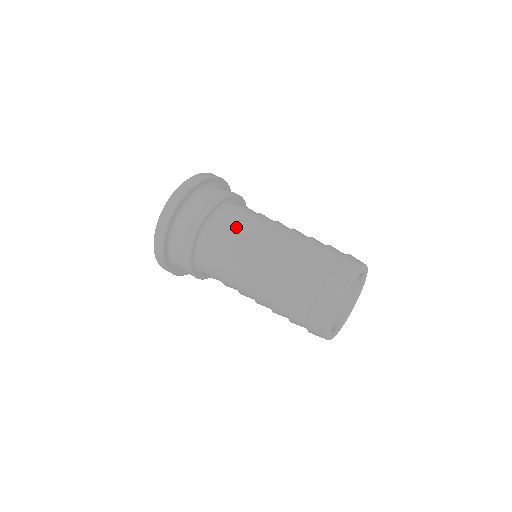
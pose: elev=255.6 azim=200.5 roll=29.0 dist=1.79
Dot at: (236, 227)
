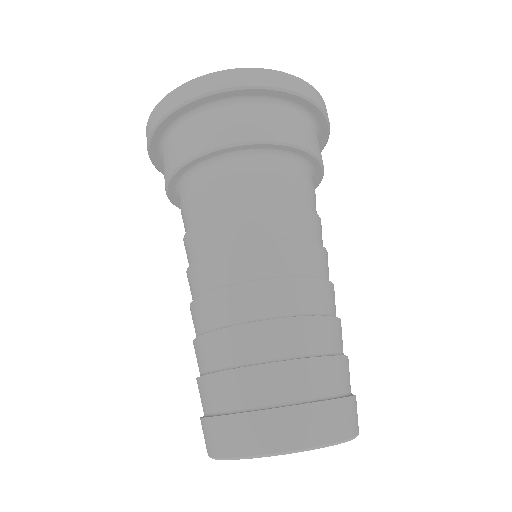
Dot at: (260, 201)
